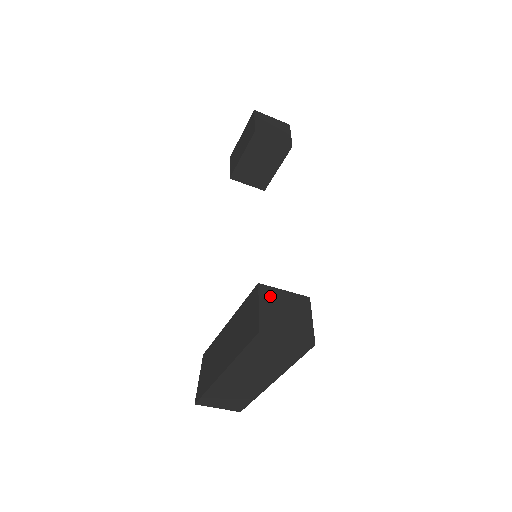
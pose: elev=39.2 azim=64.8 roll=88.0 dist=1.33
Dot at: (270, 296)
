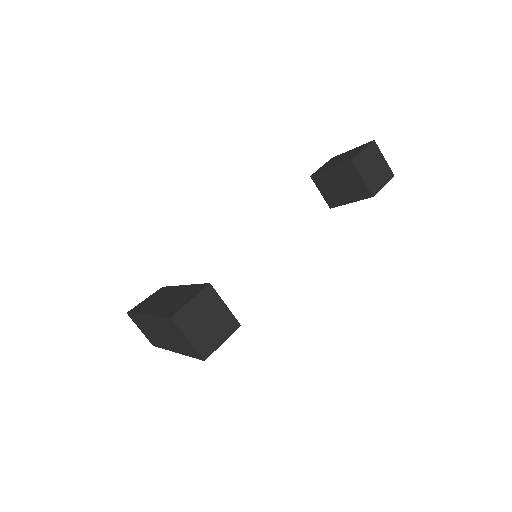
Dot at: (209, 300)
